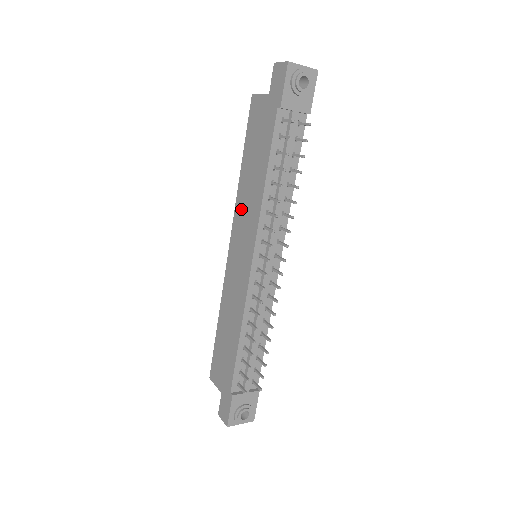
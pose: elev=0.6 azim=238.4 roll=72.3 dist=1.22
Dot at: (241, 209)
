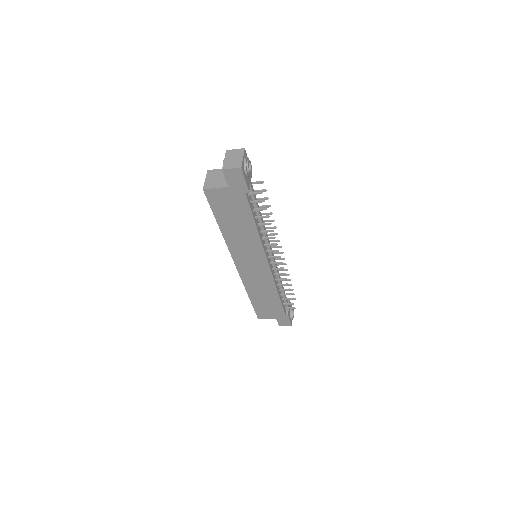
Dot at: (237, 247)
